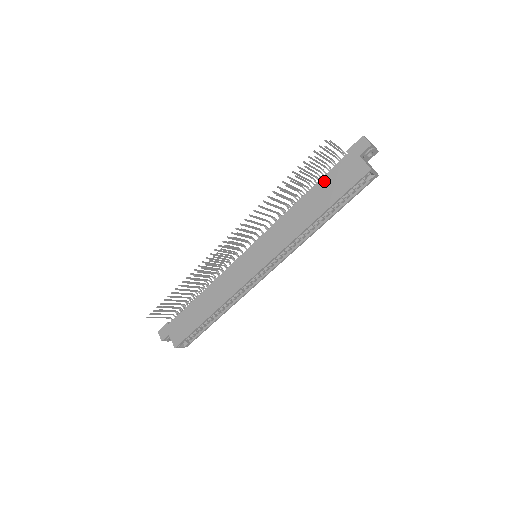
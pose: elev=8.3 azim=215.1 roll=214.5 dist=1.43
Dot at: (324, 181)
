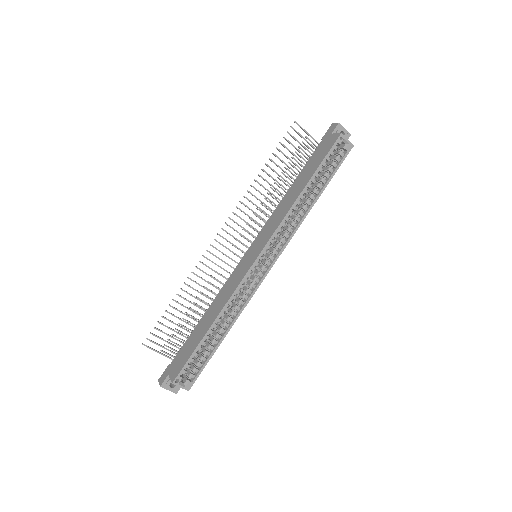
Dot at: (307, 165)
